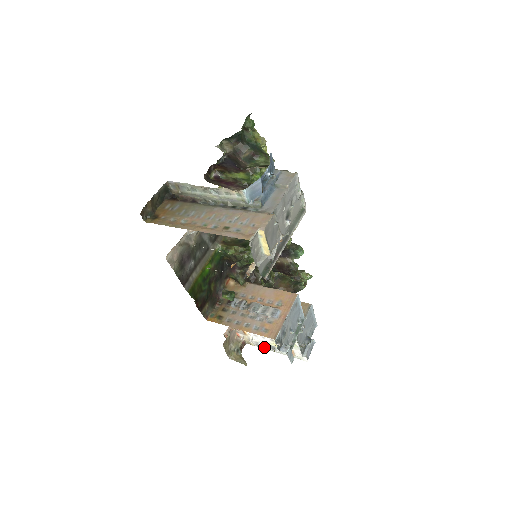
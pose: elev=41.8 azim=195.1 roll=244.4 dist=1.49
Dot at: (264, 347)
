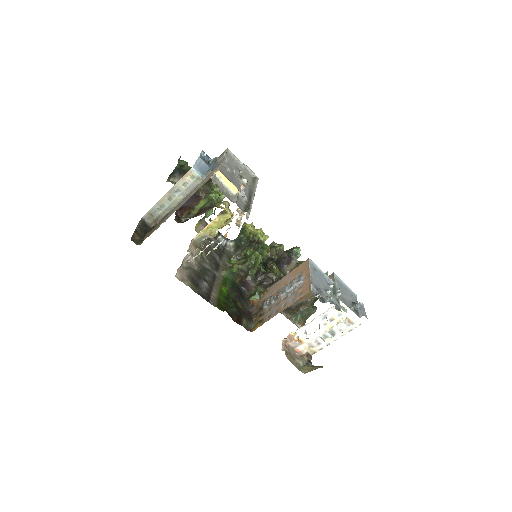
Dot at: (326, 343)
